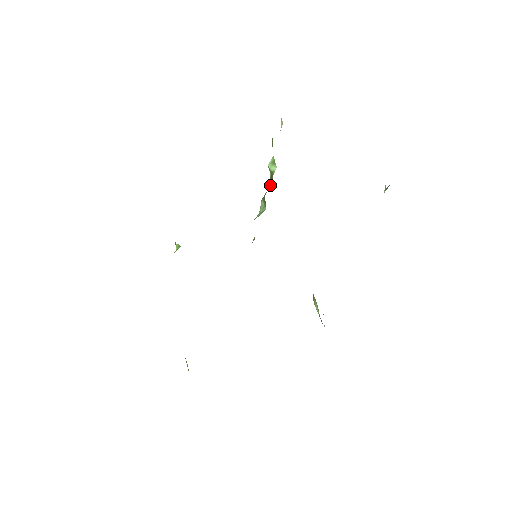
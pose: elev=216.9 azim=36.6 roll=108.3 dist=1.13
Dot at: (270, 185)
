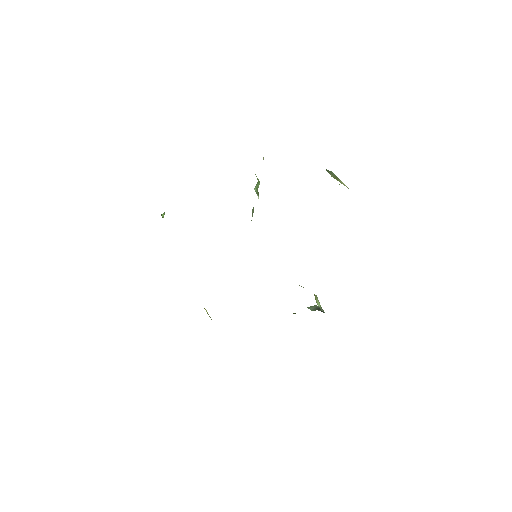
Dot at: occluded
